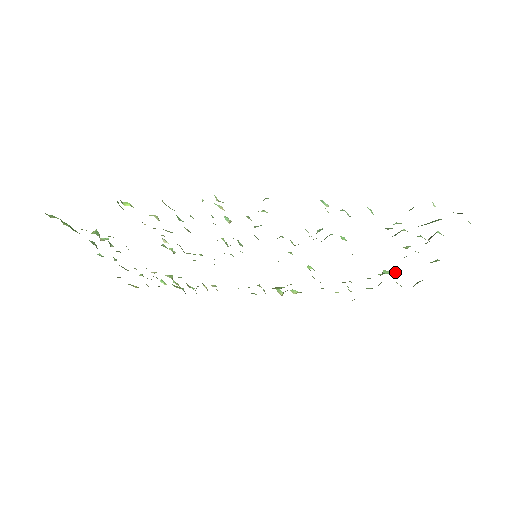
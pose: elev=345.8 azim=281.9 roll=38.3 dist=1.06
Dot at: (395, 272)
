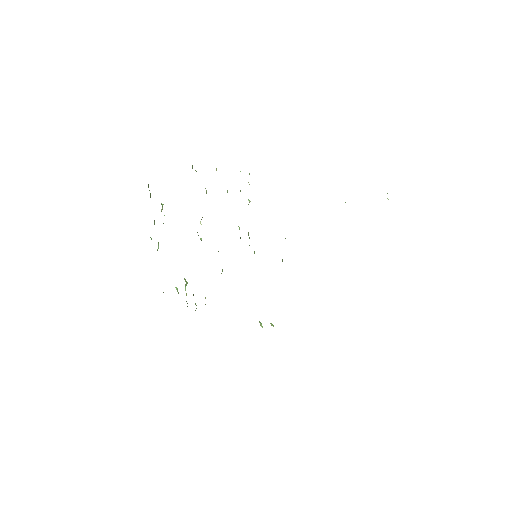
Dot at: occluded
